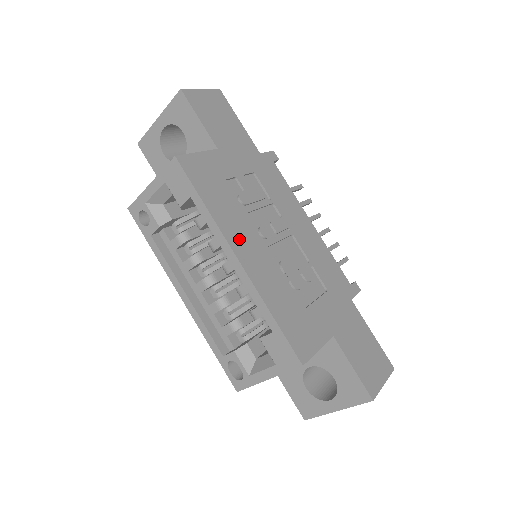
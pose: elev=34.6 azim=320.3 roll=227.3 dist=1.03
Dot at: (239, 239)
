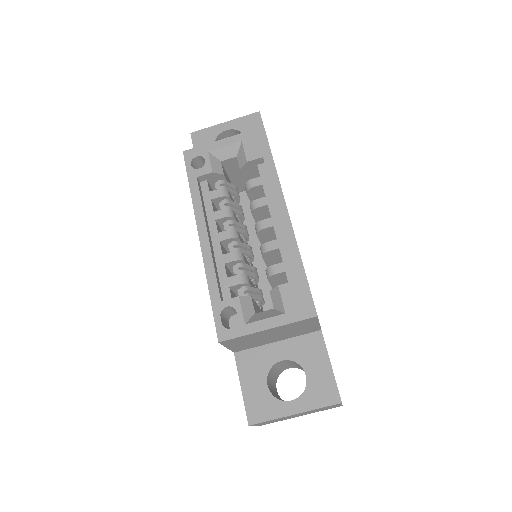
Dot at: occluded
